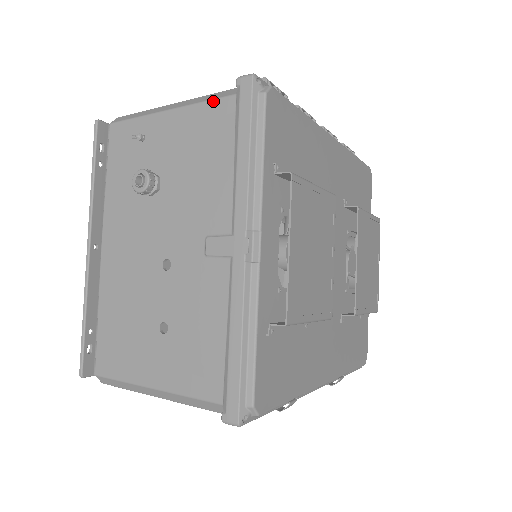
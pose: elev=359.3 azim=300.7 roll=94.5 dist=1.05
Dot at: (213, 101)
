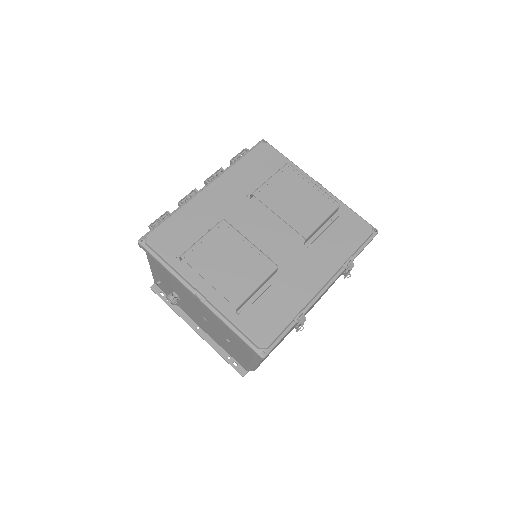
Dot at: (147, 257)
